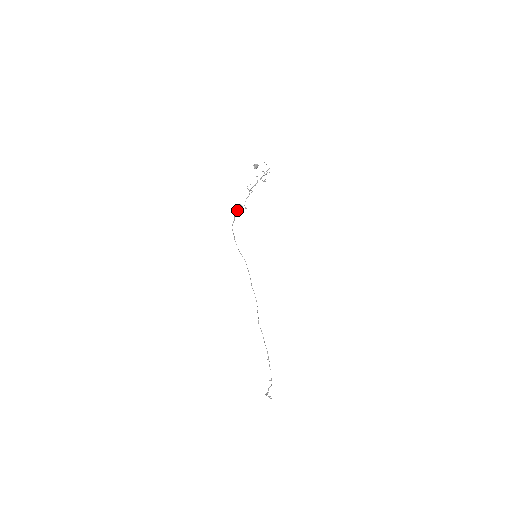
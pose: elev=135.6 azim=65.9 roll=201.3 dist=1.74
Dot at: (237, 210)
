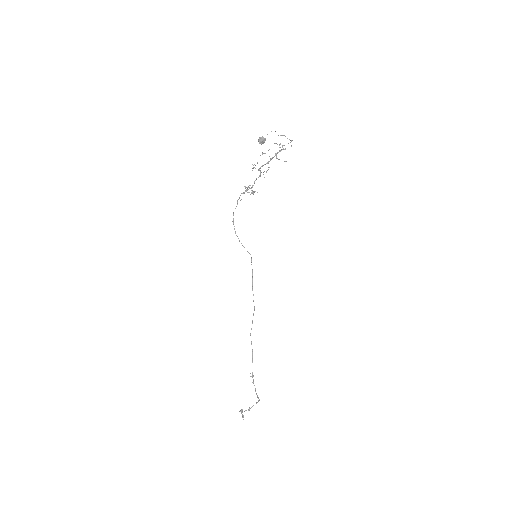
Dot at: (241, 193)
